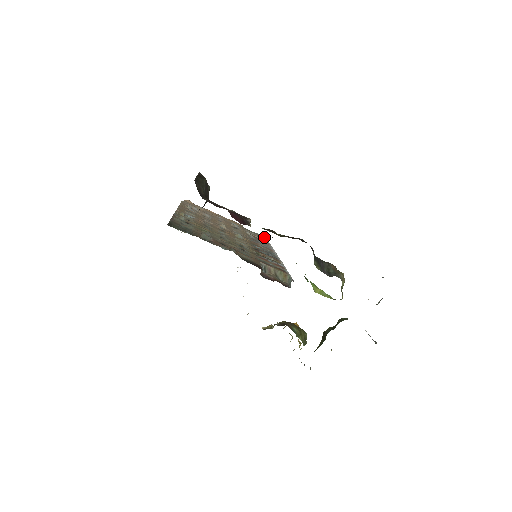
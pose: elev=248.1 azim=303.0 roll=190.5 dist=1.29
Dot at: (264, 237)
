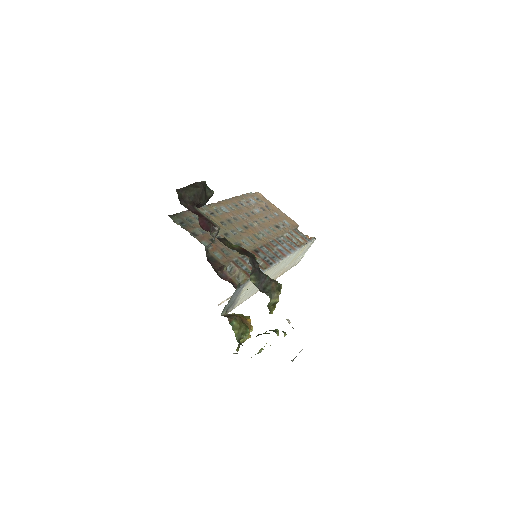
Dot at: (308, 241)
